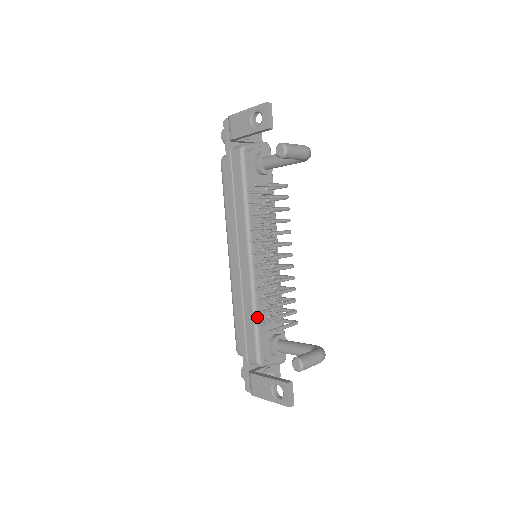
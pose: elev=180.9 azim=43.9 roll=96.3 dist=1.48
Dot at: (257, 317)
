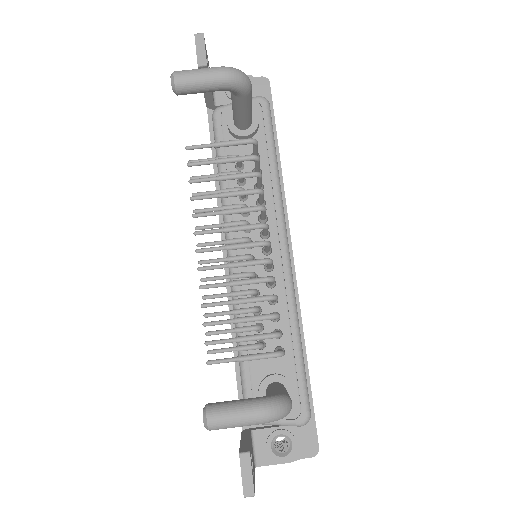
Dot at: (241, 344)
